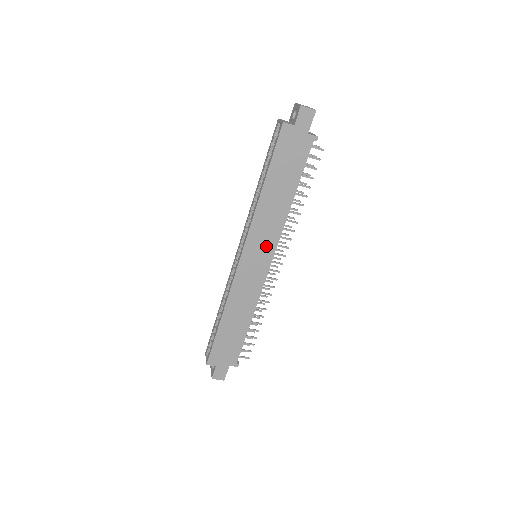
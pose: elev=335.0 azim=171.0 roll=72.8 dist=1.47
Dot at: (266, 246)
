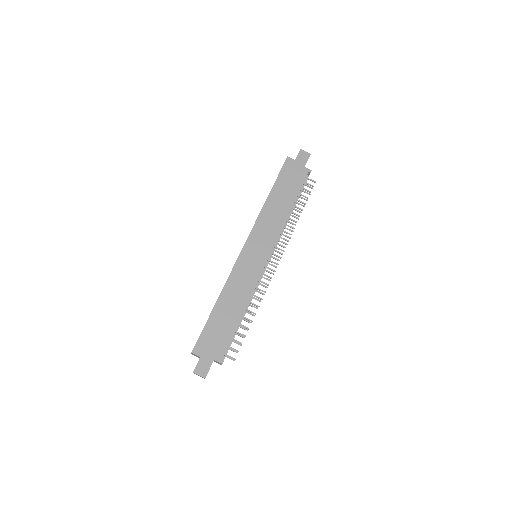
Dot at: (266, 242)
